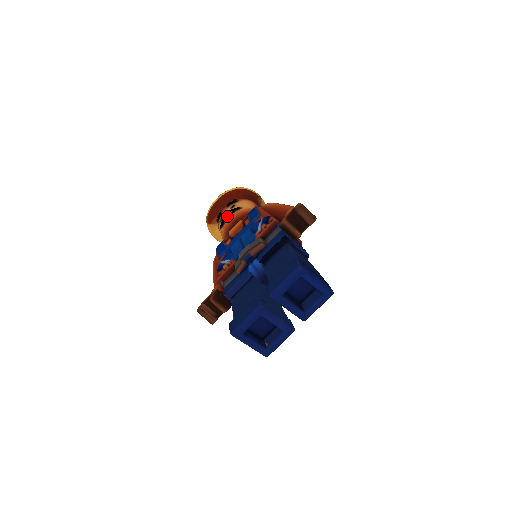
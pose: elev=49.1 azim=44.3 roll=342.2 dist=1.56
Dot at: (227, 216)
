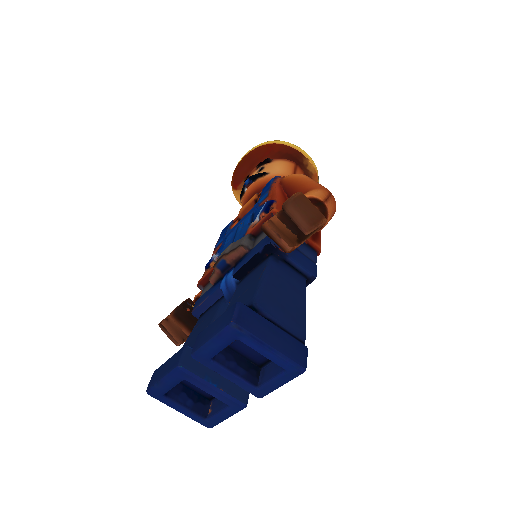
Dot at: (248, 184)
